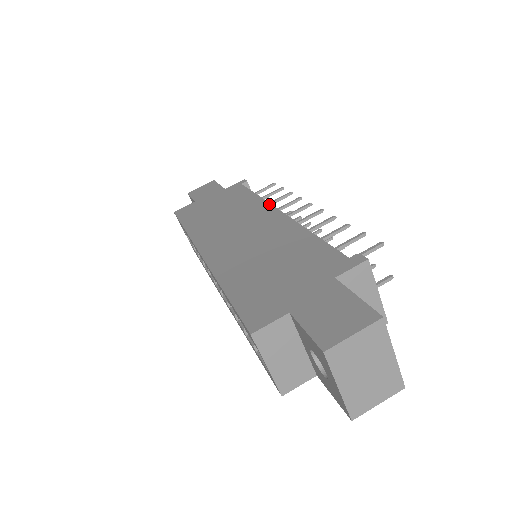
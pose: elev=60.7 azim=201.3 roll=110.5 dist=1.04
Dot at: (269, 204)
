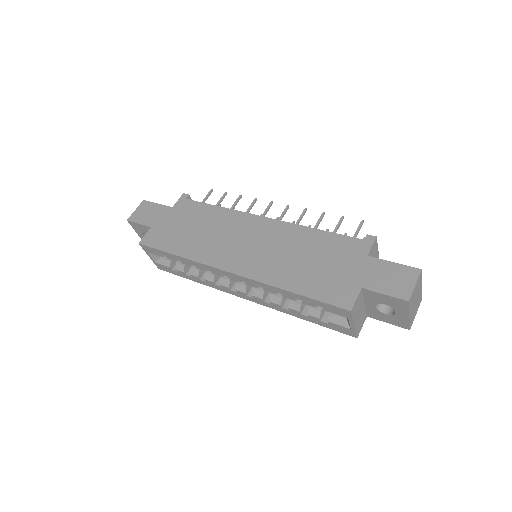
Dot at: (245, 213)
